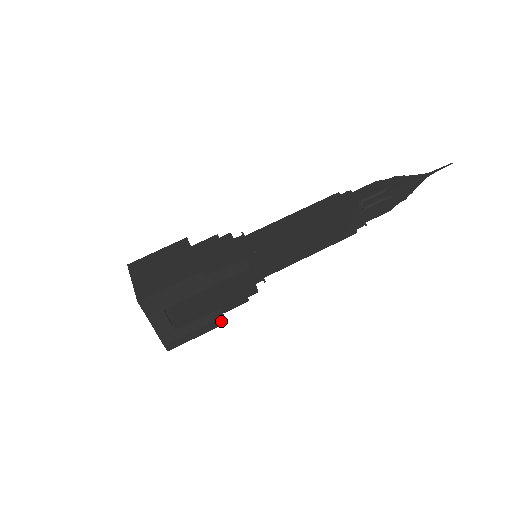
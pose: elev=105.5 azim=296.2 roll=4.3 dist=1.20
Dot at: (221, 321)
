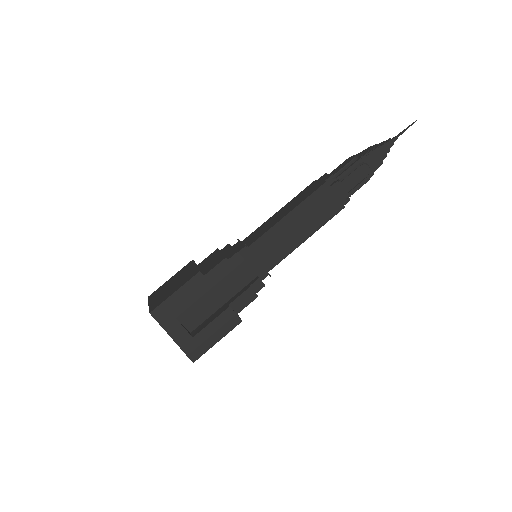
Dot at: (235, 320)
